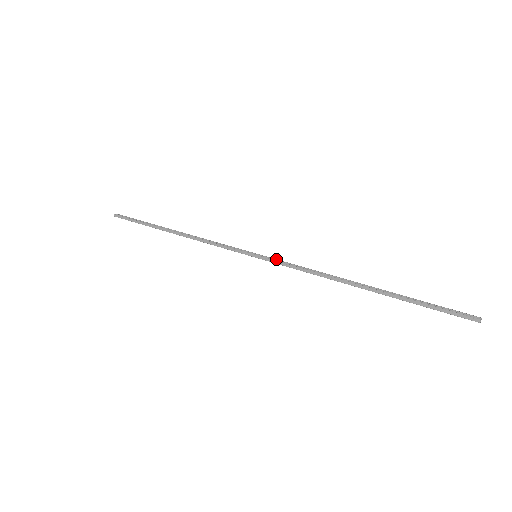
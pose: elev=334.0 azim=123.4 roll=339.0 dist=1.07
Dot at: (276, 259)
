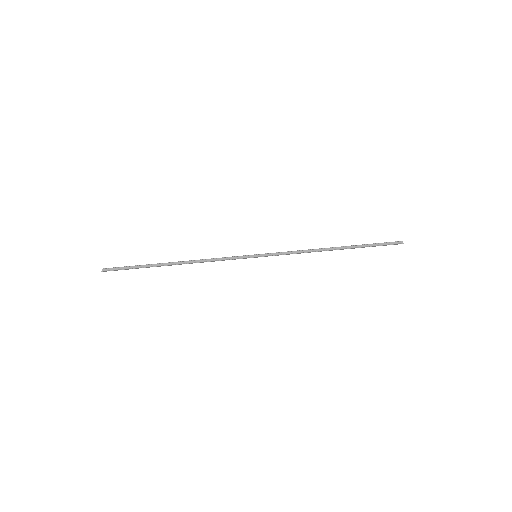
Dot at: (272, 253)
